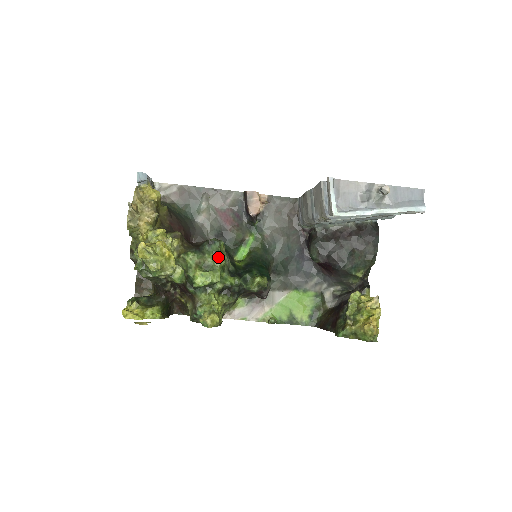
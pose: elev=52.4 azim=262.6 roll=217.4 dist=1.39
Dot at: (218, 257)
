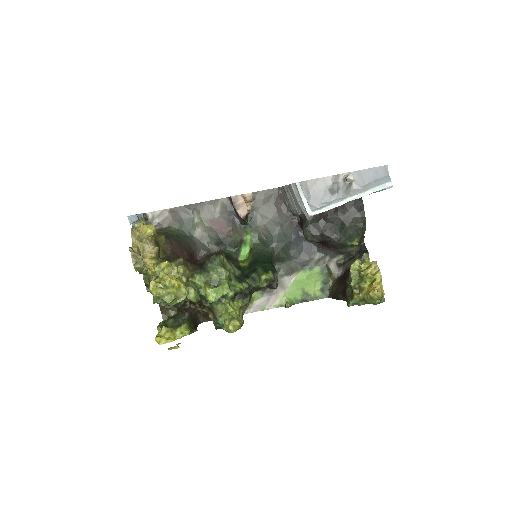
Dot at: (222, 271)
